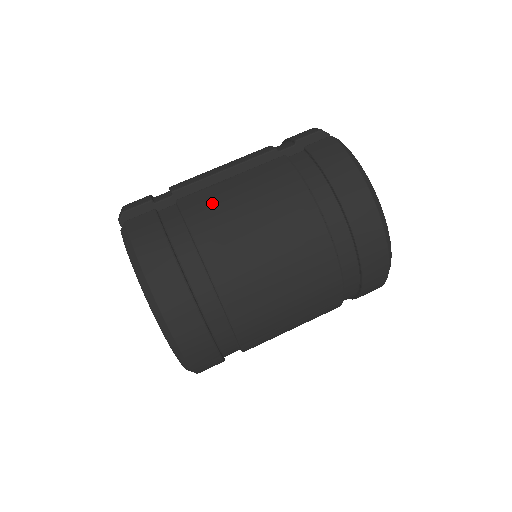
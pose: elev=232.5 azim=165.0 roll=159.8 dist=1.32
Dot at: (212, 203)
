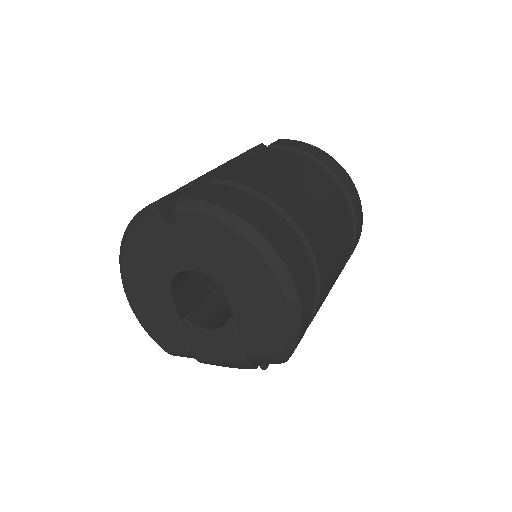
Dot at: (246, 172)
